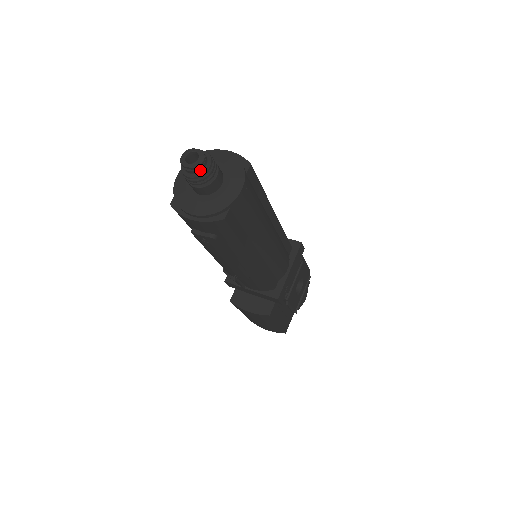
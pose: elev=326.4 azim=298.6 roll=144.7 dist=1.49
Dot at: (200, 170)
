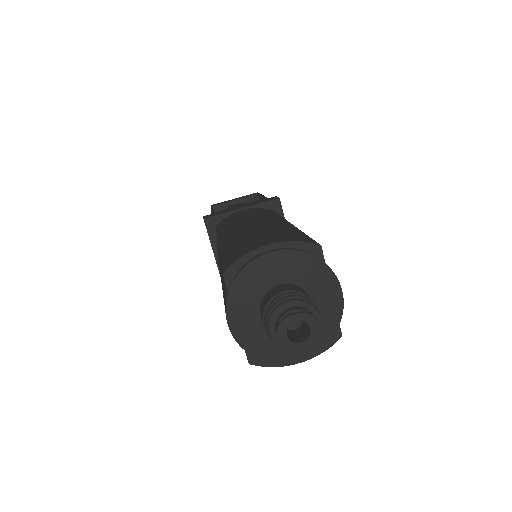
Dot at: (313, 333)
